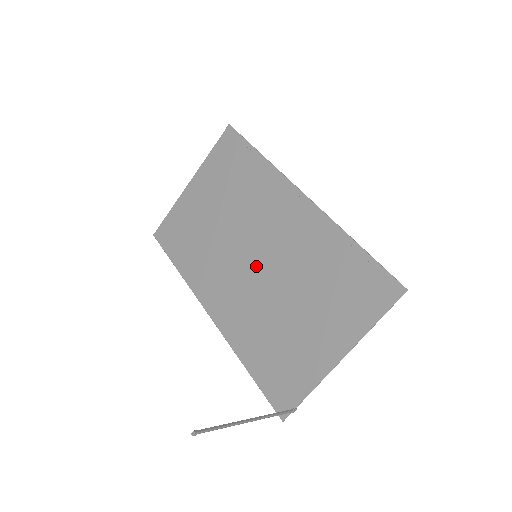
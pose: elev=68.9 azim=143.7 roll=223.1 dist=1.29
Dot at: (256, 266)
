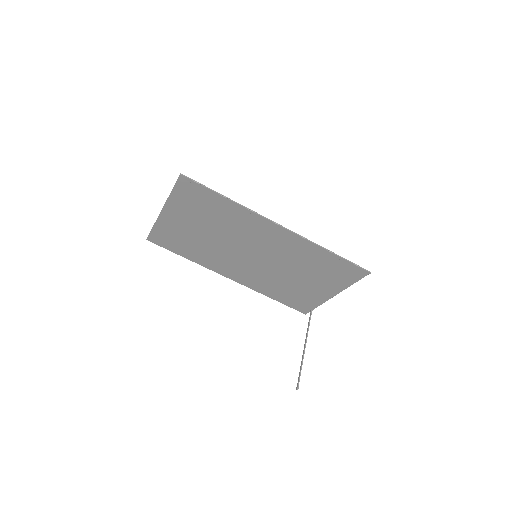
Dot at: (258, 260)
